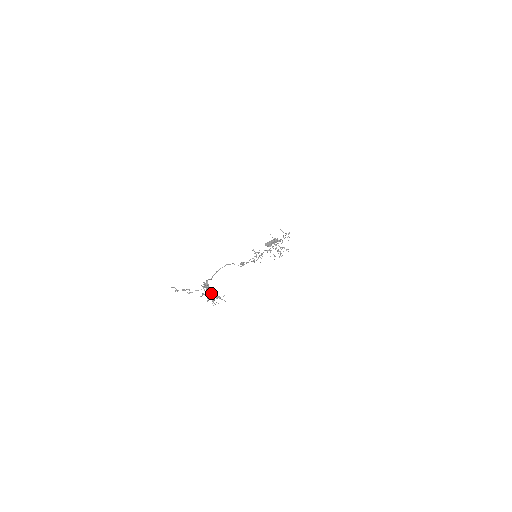
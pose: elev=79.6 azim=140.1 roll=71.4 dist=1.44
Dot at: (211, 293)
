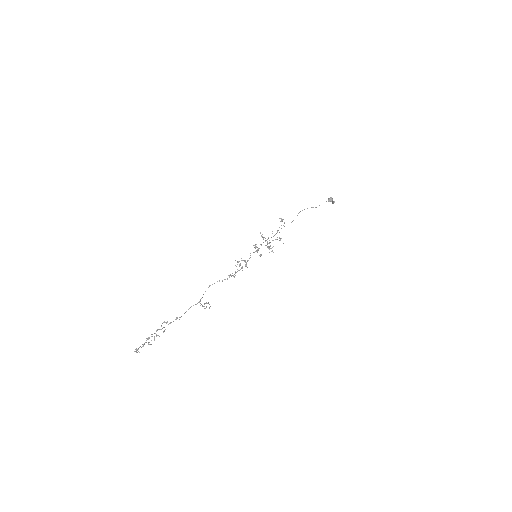
Dot at: (156, 335)
